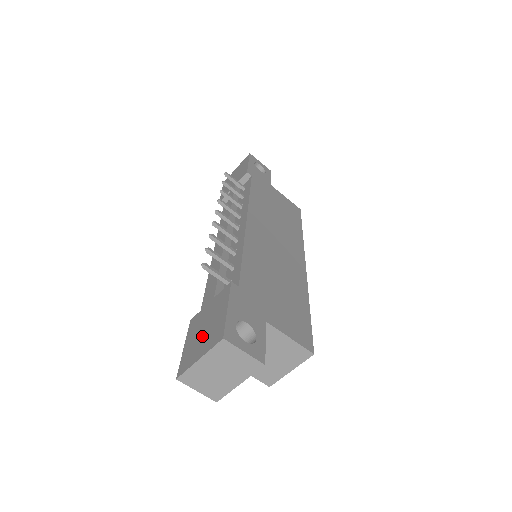
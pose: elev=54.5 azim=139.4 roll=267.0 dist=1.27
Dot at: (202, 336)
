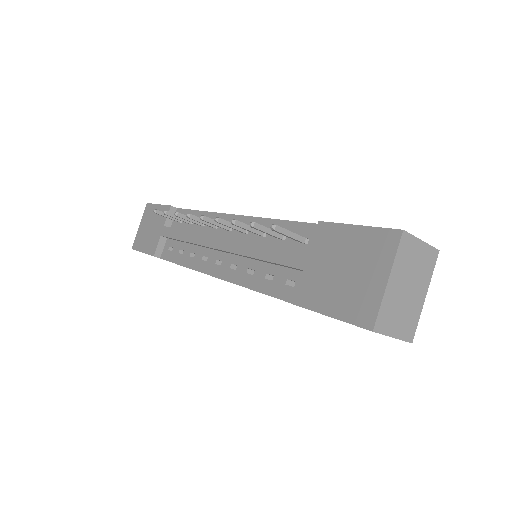
Dot at: (352, 274)
